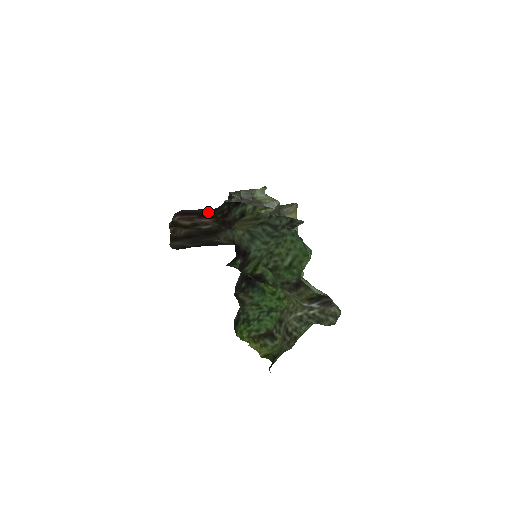
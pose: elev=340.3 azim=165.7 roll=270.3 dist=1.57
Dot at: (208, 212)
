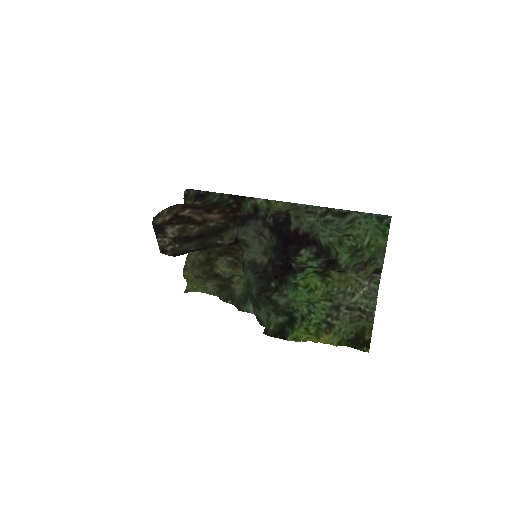
Dot at: (210, 207)
